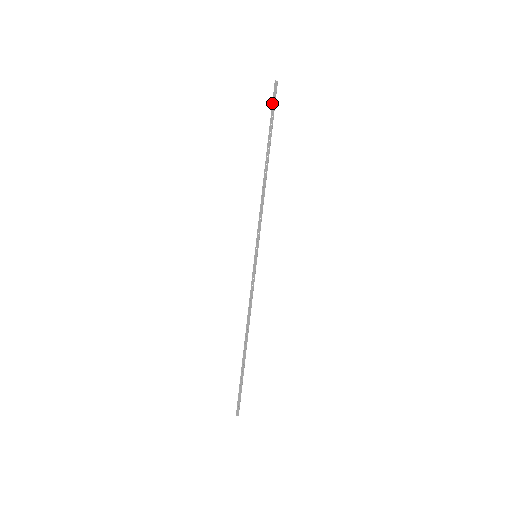
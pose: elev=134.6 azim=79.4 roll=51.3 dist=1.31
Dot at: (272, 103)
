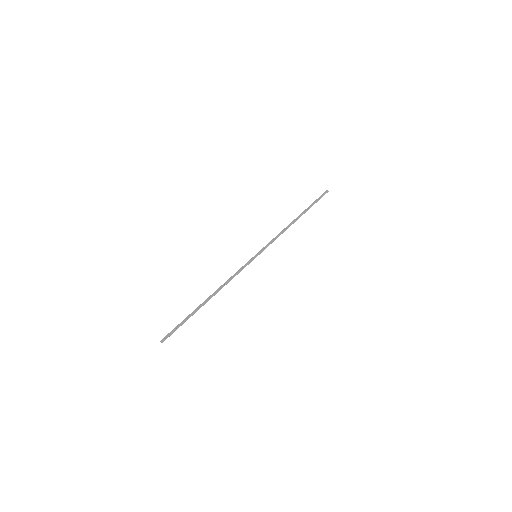
Dot at: (319, 197)
